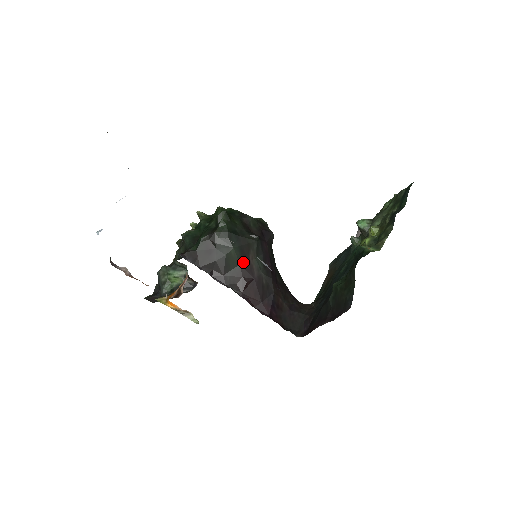
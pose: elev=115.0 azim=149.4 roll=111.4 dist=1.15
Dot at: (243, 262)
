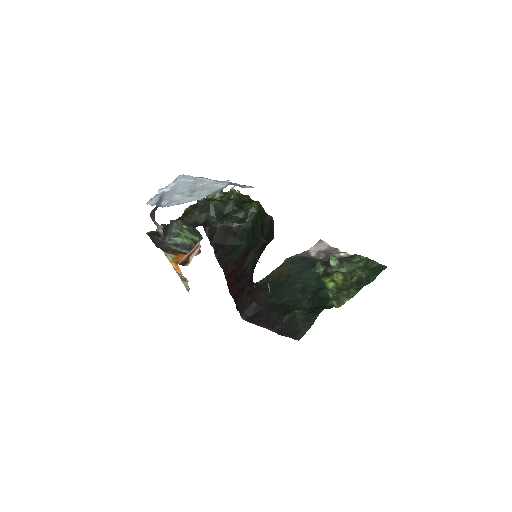
Dot at: (243, 254)
